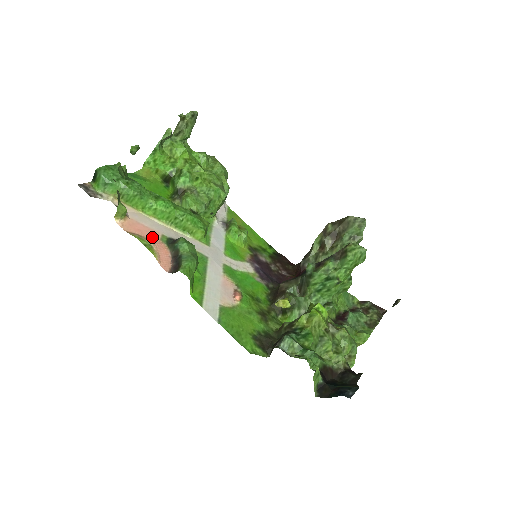
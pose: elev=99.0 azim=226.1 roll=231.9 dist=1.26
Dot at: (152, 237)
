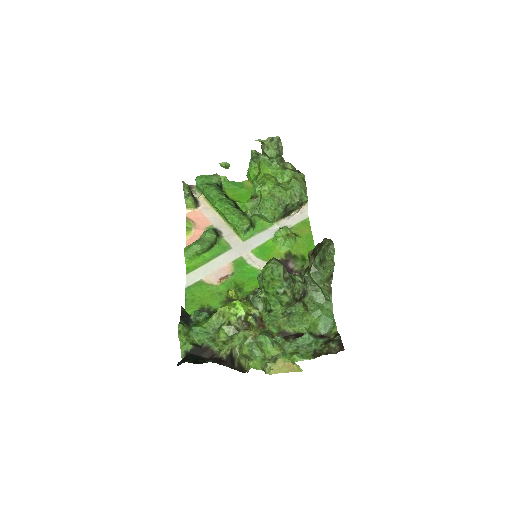
Dot at: (202, 225)
